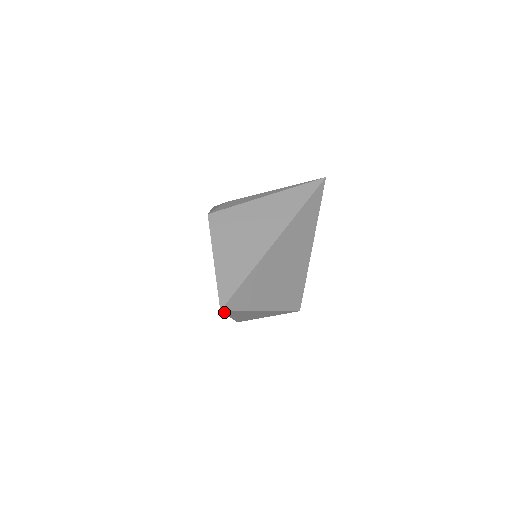
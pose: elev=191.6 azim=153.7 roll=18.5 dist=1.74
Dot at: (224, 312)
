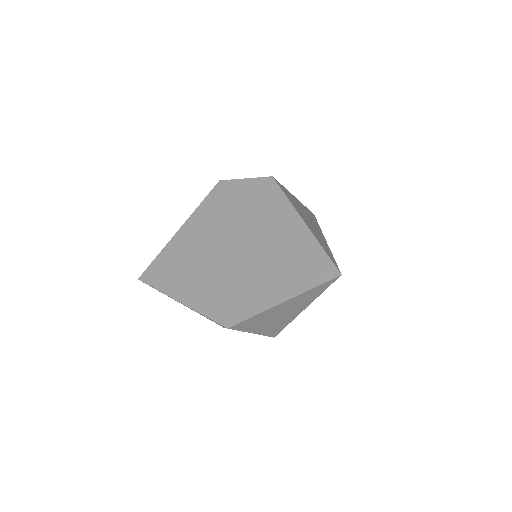
Dot at: (326, 282)
